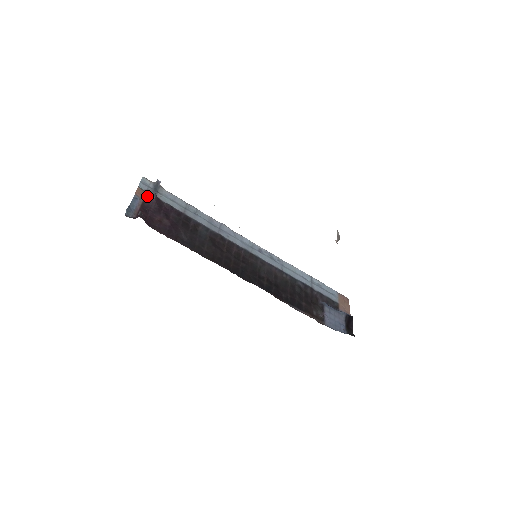
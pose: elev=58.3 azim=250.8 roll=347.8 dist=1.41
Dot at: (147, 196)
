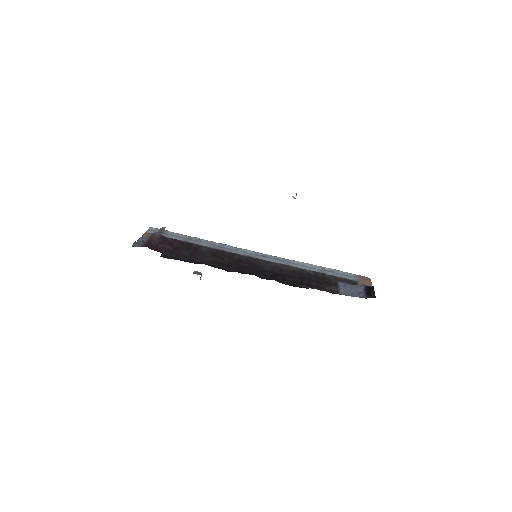
Dot at: (152, 236)
